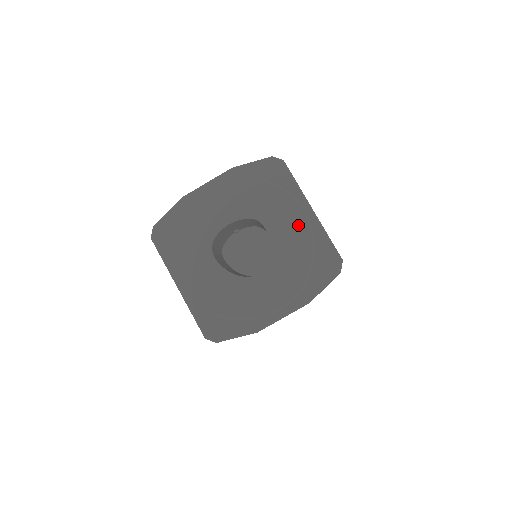
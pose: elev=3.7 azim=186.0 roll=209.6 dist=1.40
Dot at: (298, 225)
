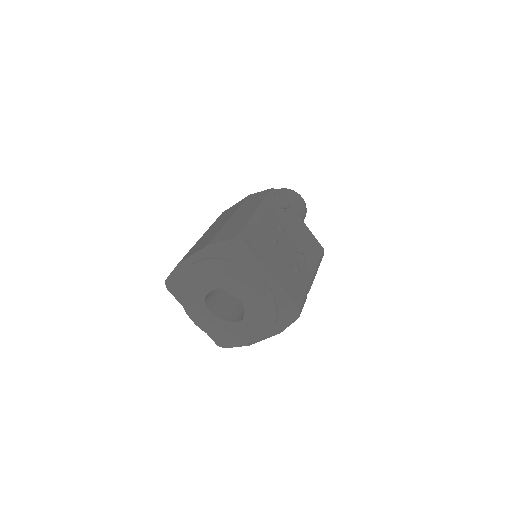
Dot at: (260, 295)
